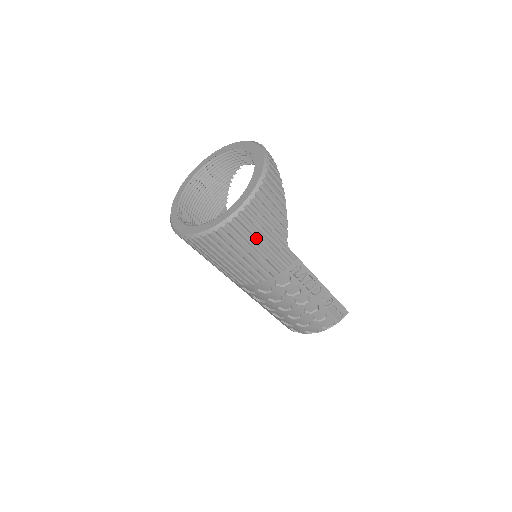
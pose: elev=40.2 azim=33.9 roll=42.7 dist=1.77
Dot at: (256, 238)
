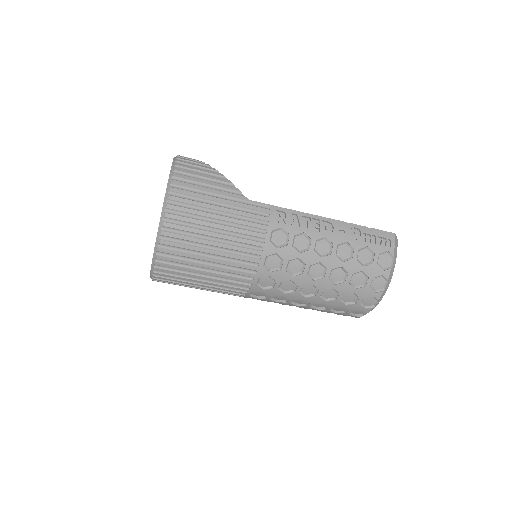
Dot at: (207, 208)
